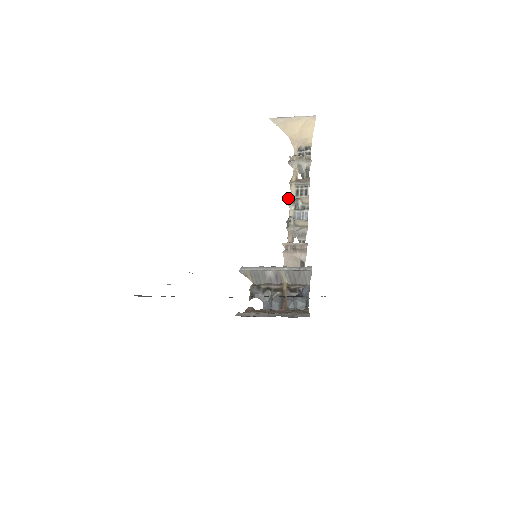
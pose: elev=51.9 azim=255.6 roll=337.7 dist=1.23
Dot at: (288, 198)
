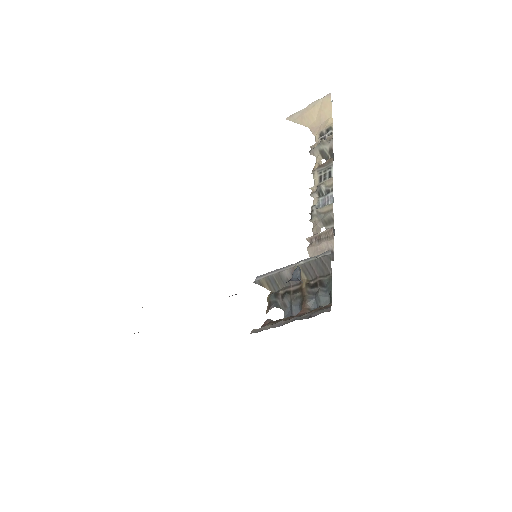
Dot at: (311, 188)
